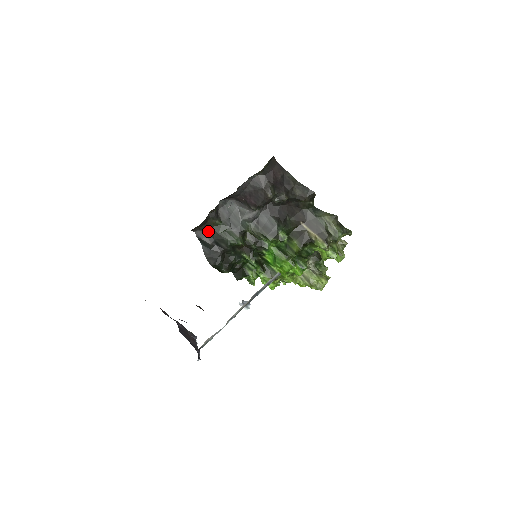
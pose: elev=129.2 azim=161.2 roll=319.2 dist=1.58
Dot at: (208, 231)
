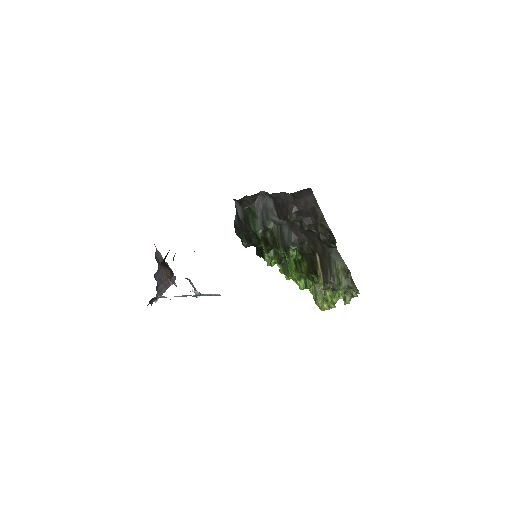
Dot at: (243, 208)
